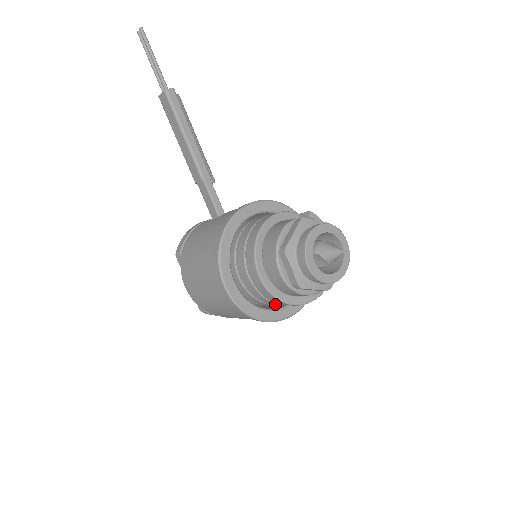
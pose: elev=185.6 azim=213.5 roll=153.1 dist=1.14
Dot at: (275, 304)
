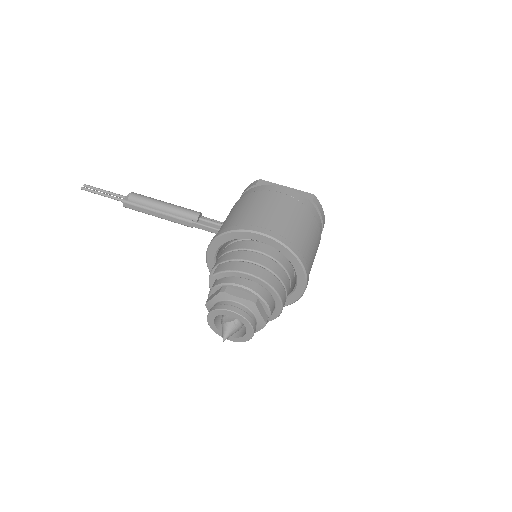
Dot at: occluded
